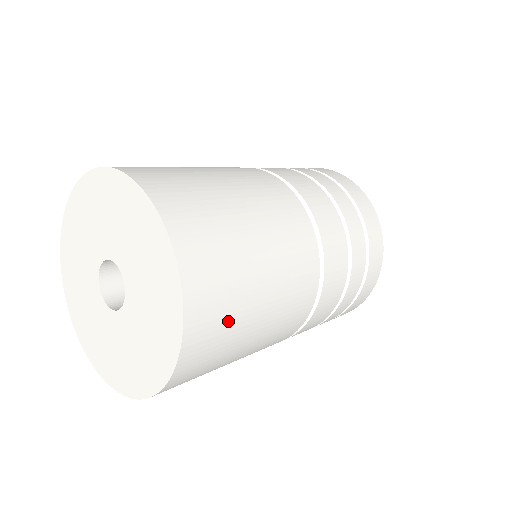
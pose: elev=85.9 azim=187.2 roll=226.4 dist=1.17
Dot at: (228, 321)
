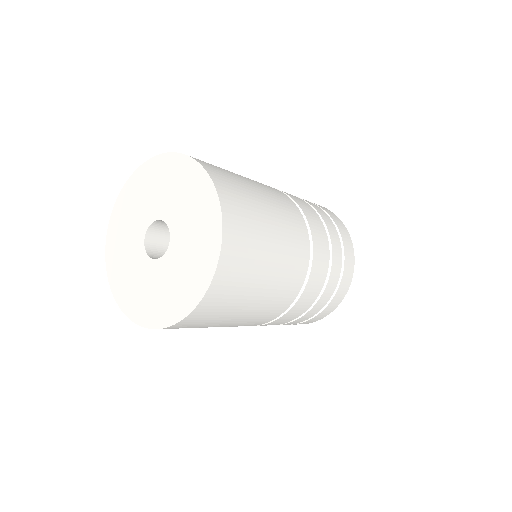
Dot at: occluded
